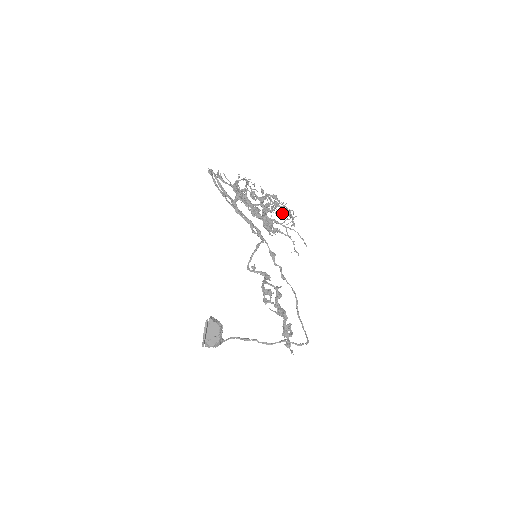
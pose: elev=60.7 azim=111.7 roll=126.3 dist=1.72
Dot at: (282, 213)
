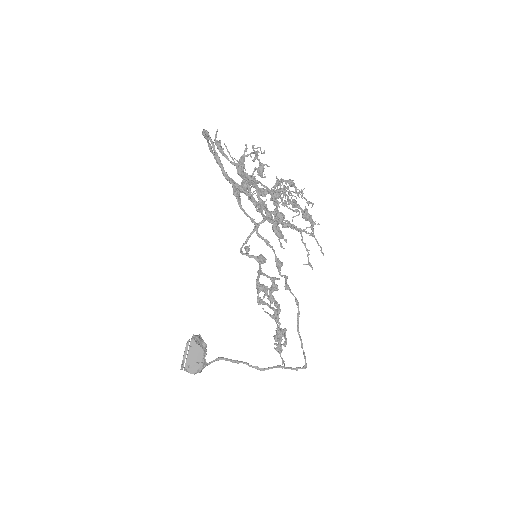
Dot at: (296, 197)
